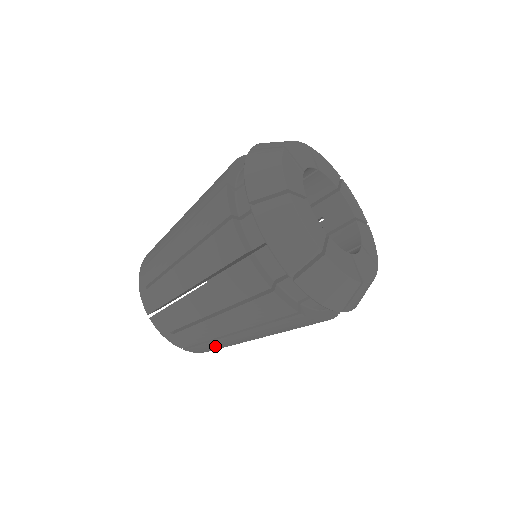
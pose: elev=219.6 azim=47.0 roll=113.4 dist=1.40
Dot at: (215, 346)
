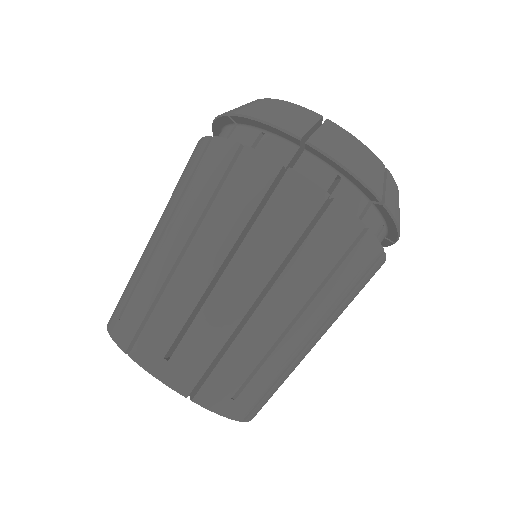
Dot at: (169, 321)
